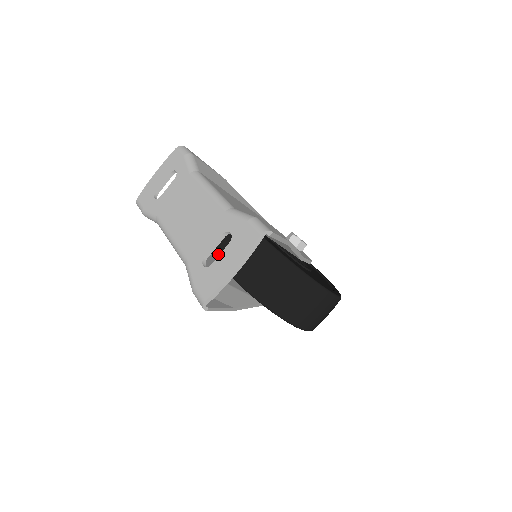
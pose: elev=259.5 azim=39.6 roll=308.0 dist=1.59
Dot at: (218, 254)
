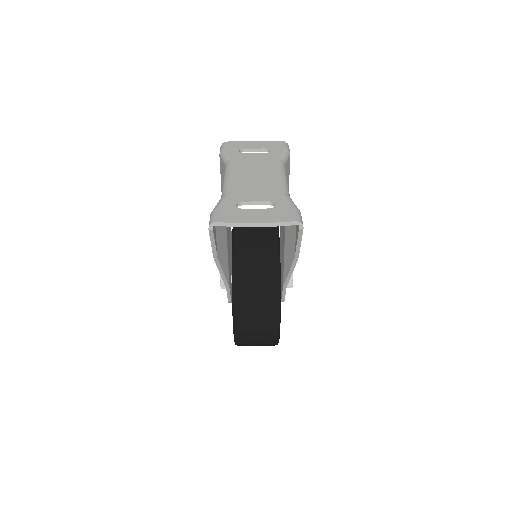
Dot at: occluded
